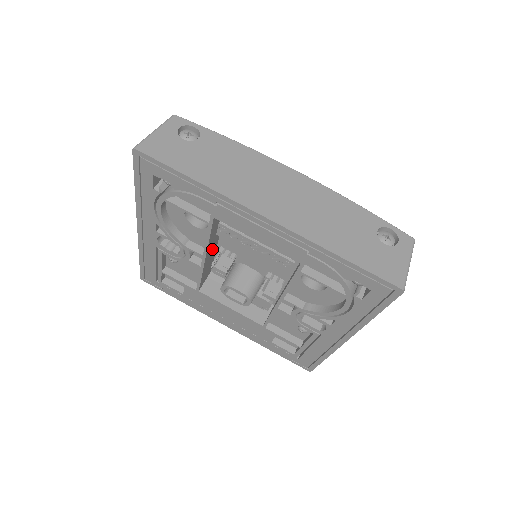
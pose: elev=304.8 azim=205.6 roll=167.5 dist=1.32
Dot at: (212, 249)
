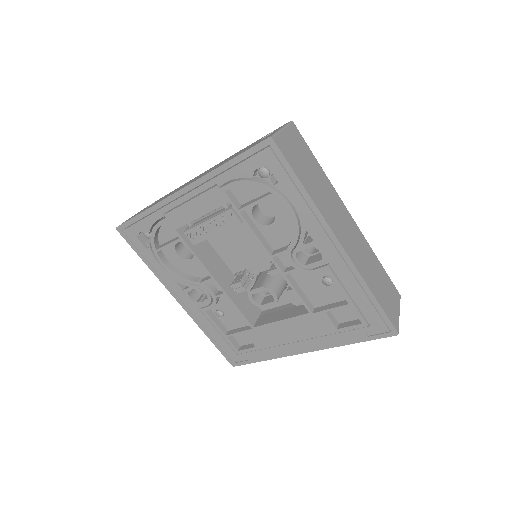
Dot at: (224, 275)
